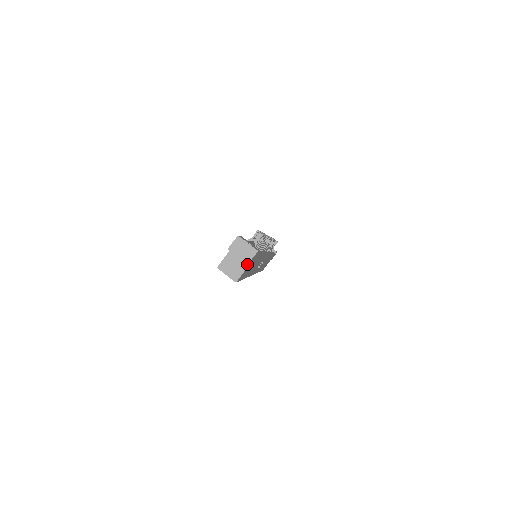
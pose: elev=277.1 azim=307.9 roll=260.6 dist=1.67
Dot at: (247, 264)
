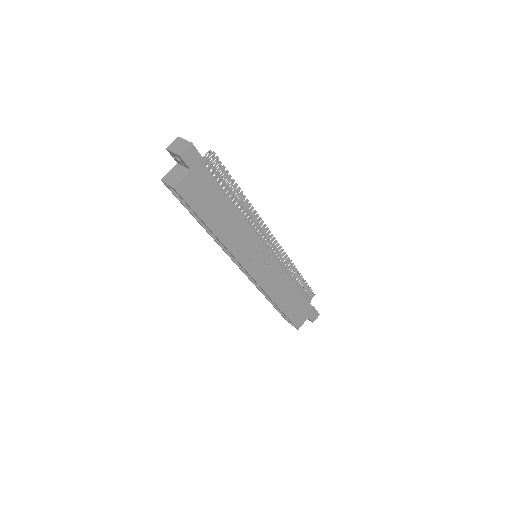
Dot at: (179, 155)
